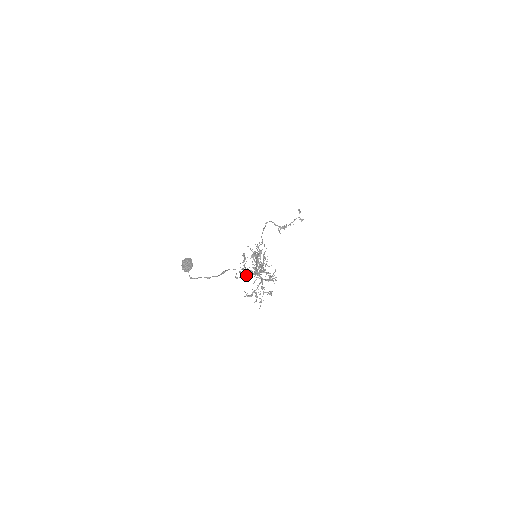
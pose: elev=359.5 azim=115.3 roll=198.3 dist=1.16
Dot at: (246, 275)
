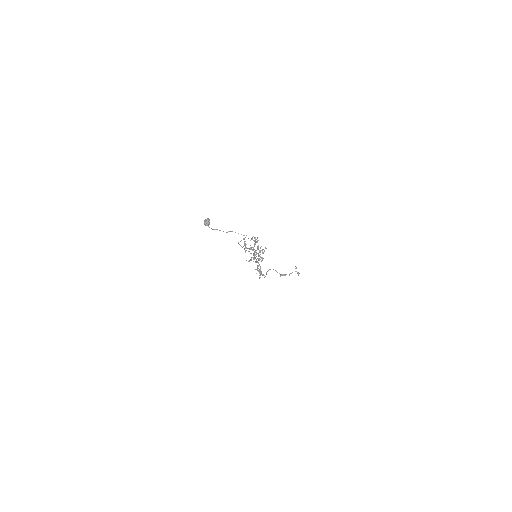
Dot at: (244, 238)
